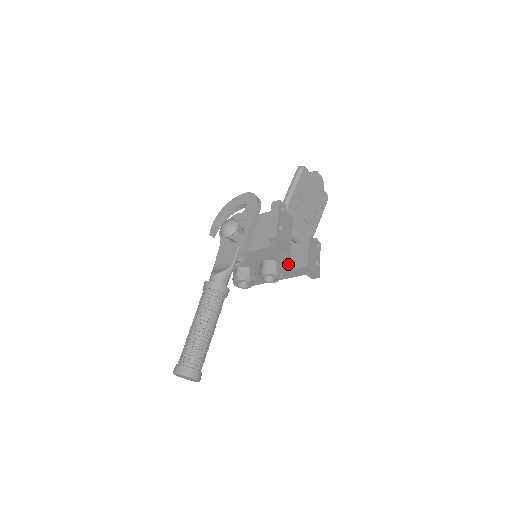
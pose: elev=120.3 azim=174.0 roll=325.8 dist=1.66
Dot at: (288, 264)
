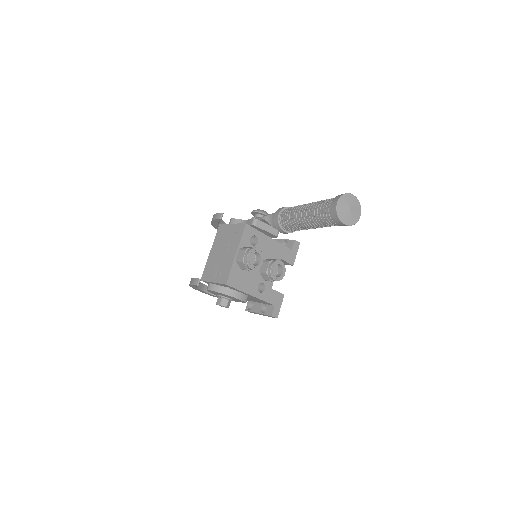
Dot at: occluded
